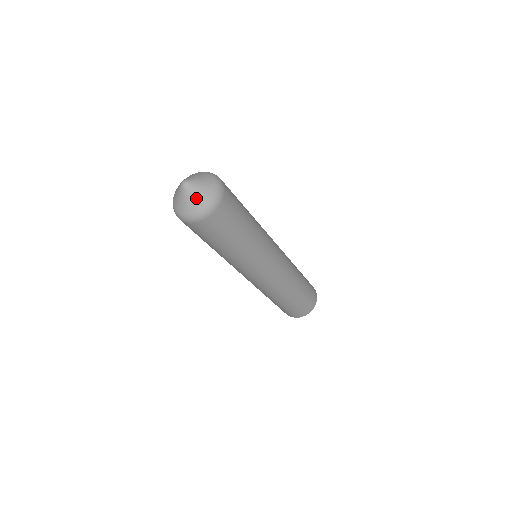
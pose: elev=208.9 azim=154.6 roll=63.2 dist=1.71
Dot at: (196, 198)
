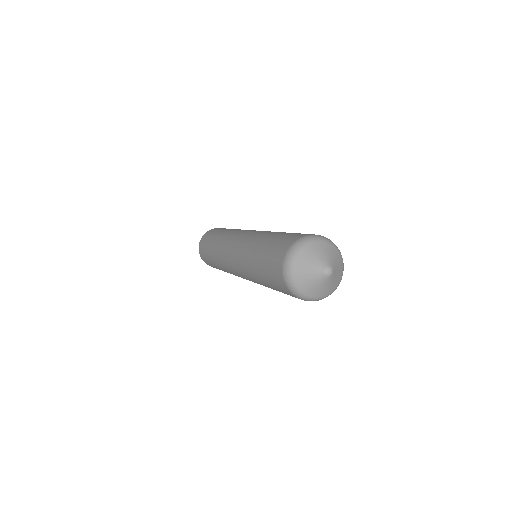
Dot at: (319, 289)
